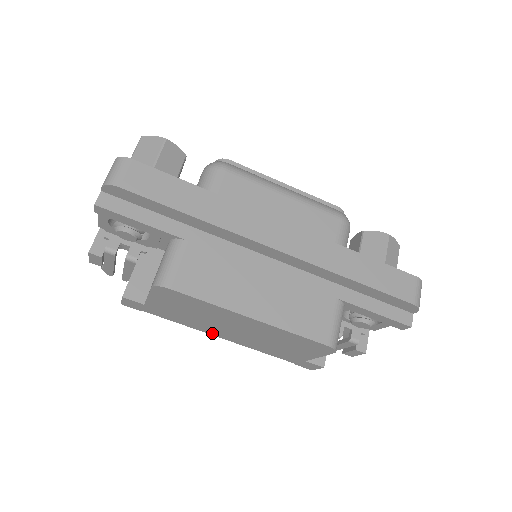
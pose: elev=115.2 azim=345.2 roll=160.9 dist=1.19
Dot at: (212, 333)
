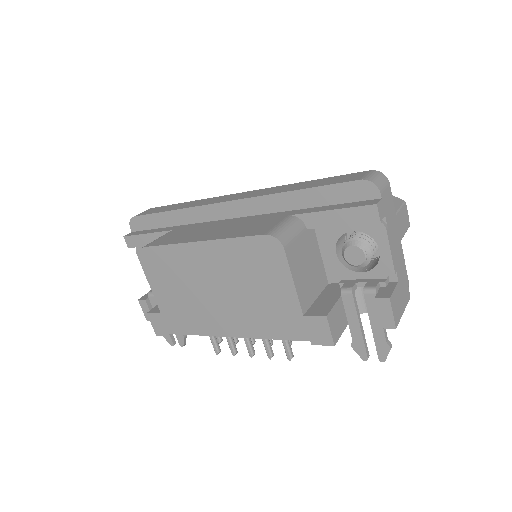
Dot at: (220, 331)
